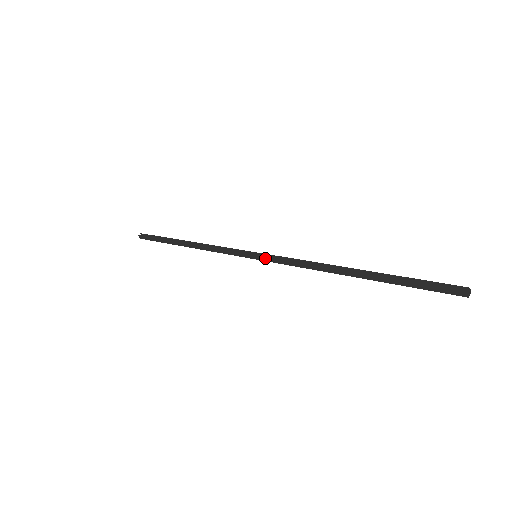
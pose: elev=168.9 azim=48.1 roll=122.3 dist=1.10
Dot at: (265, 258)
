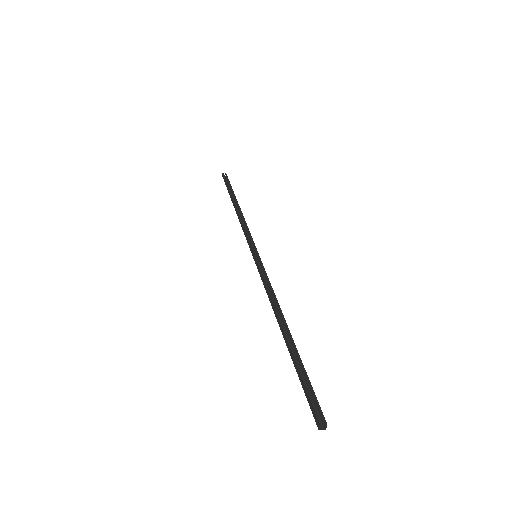
Dot at: (257, 263)
